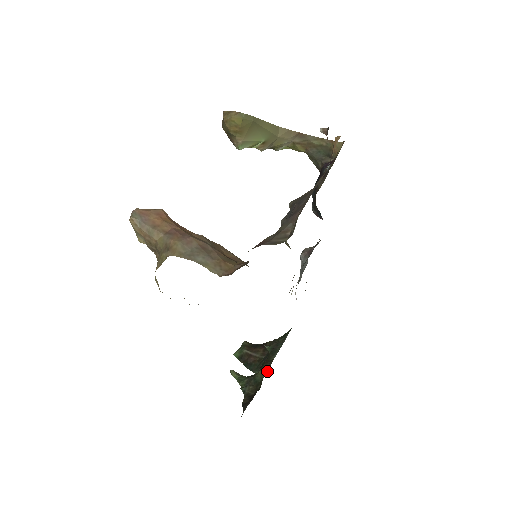
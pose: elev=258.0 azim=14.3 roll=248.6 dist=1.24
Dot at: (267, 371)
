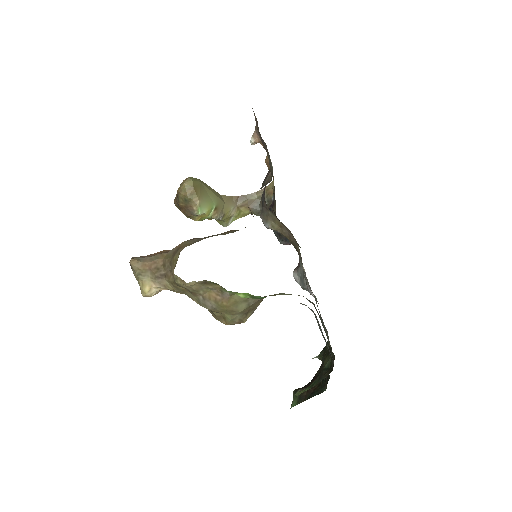
Dot at: (330, 350)
